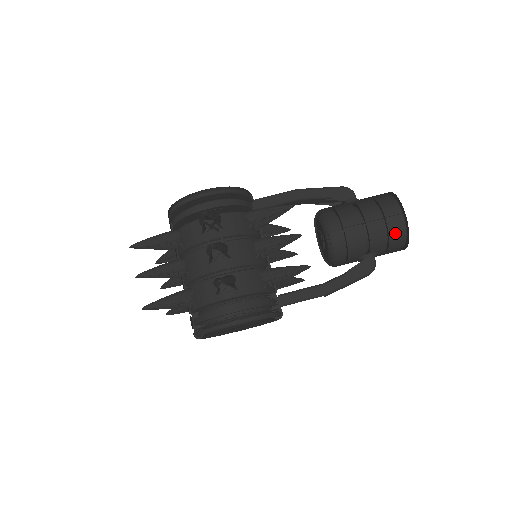
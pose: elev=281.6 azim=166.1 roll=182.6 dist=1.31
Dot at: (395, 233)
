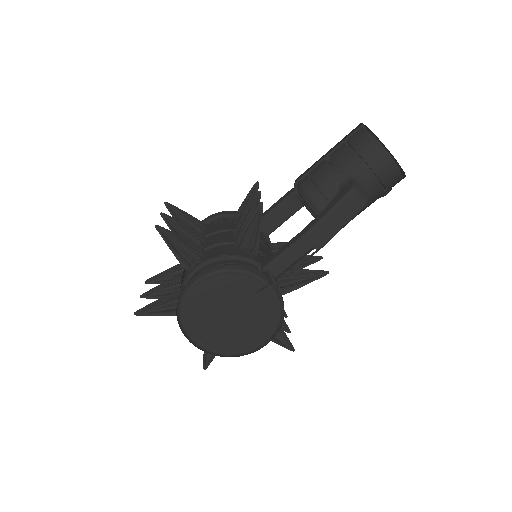
Dot at: (360, 144)
